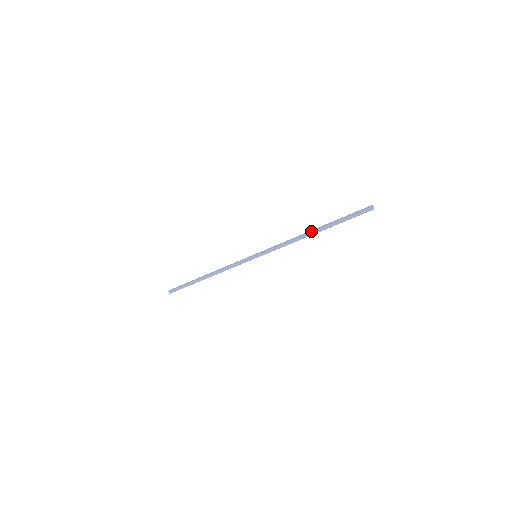
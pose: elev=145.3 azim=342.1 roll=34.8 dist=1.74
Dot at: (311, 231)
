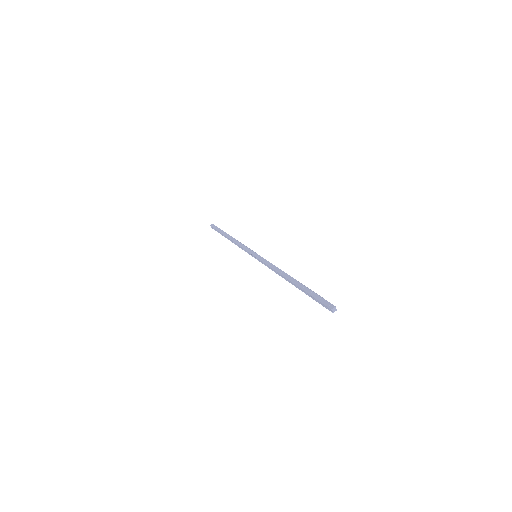
Dot at: (289, 278)
